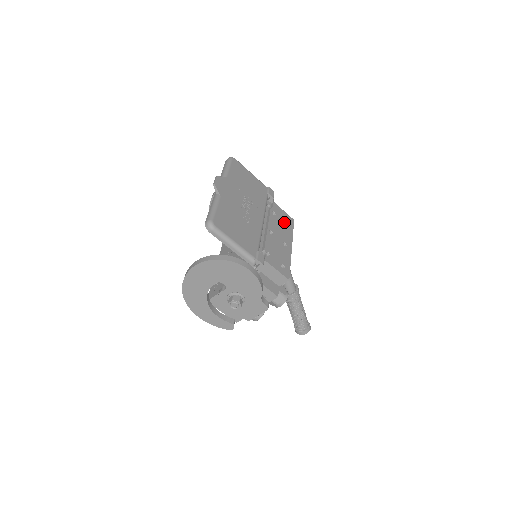
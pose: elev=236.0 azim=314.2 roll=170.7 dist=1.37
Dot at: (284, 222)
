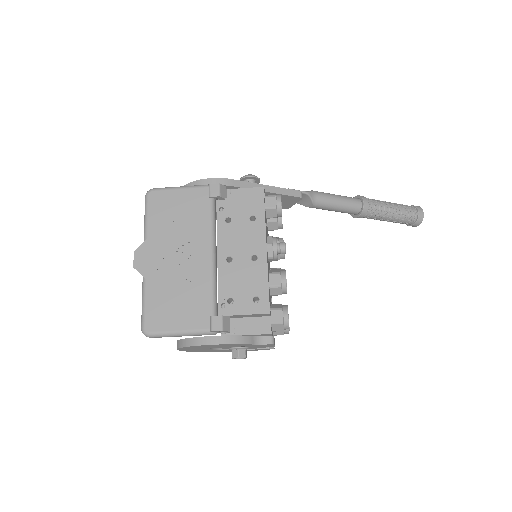
Dot at: (247, 218)
